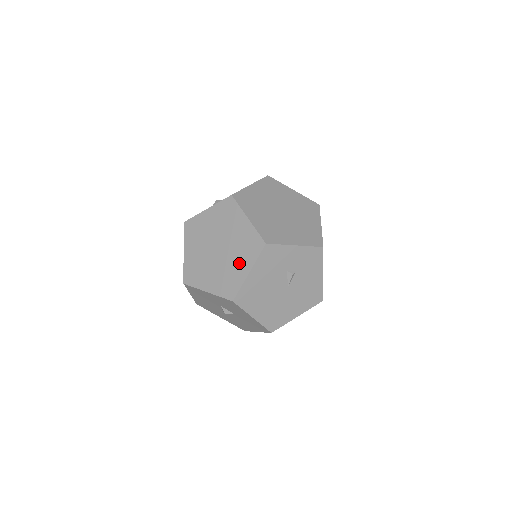
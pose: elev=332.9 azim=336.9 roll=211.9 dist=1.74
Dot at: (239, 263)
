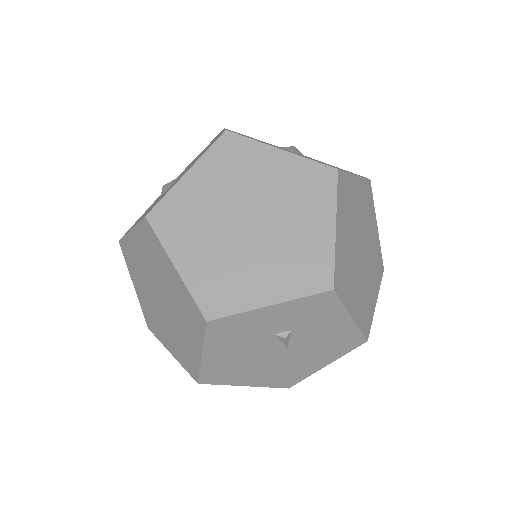
Dot at: (187, 334)
